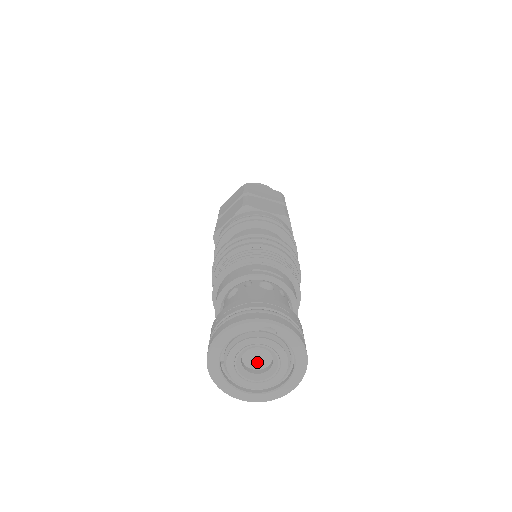
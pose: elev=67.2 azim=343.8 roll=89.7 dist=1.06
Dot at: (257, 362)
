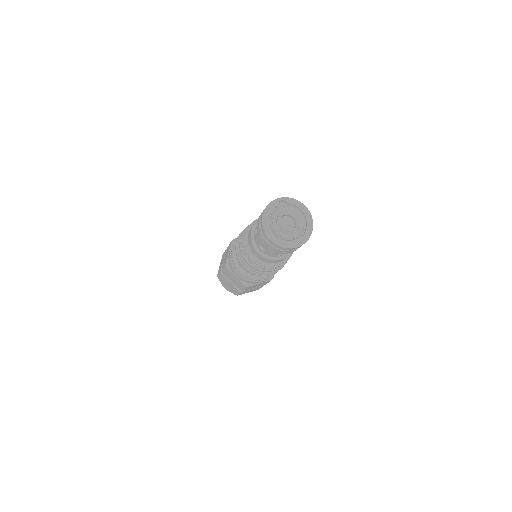
Dot at: (288, 227)
